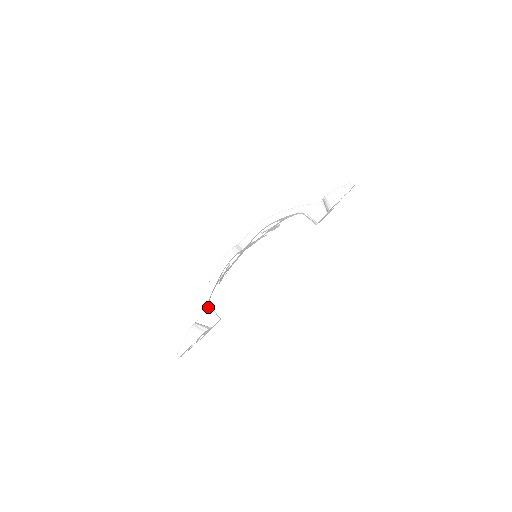
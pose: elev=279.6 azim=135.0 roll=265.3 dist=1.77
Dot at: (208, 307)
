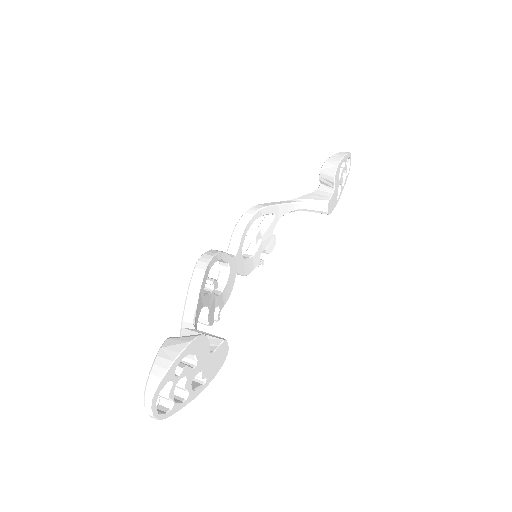
Dot at: (196, 331)
